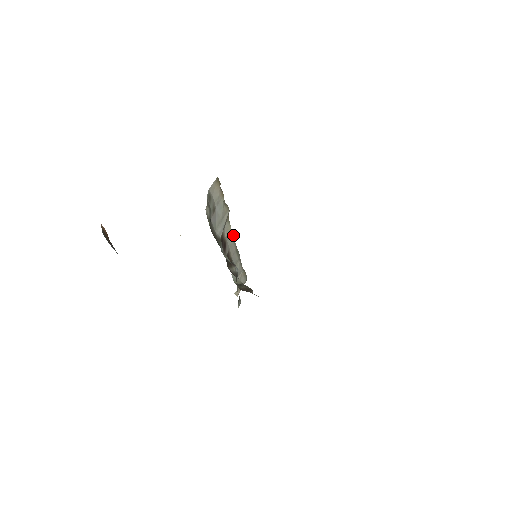
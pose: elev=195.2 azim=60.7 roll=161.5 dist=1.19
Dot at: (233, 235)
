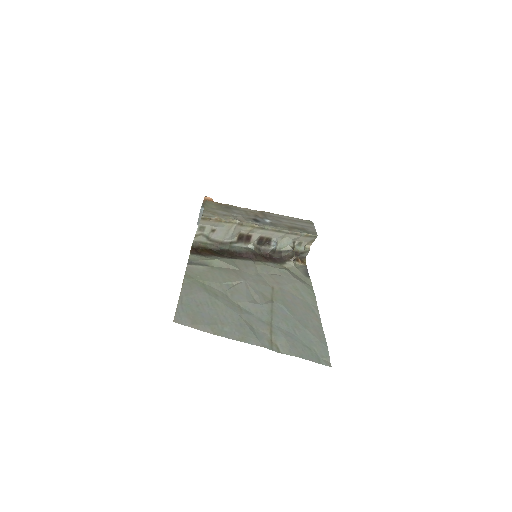
Dot at: (261, 228)
